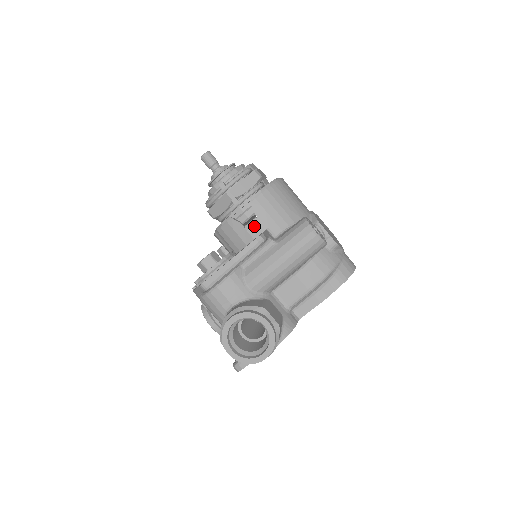
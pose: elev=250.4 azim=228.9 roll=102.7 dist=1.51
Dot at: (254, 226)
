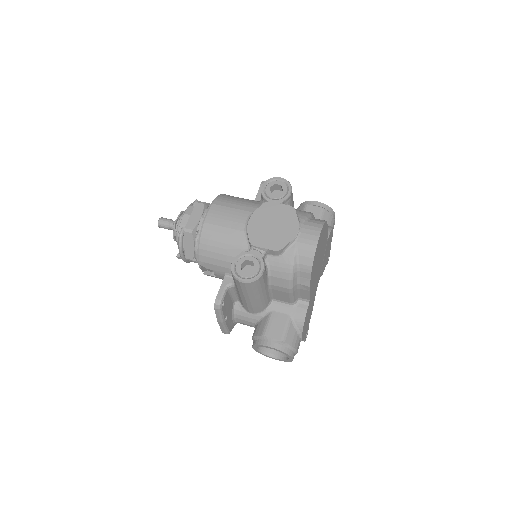
Dot at: (218, 275)
